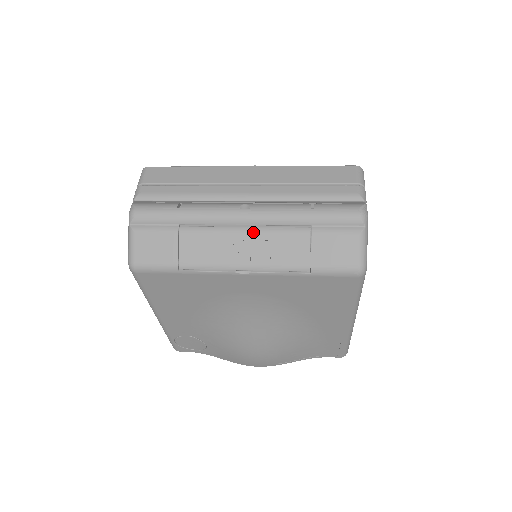
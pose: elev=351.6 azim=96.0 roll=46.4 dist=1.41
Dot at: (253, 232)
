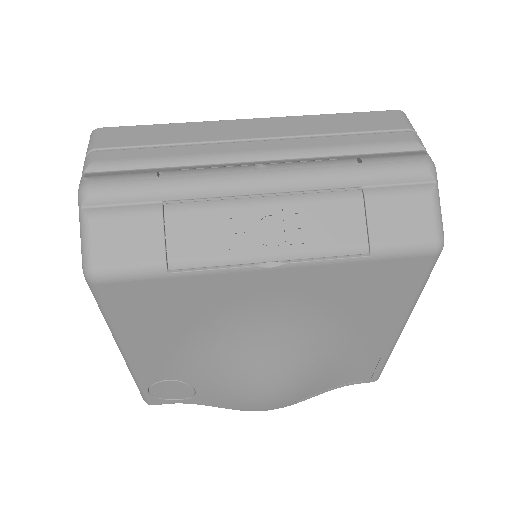
Dot at: (279, 202)
